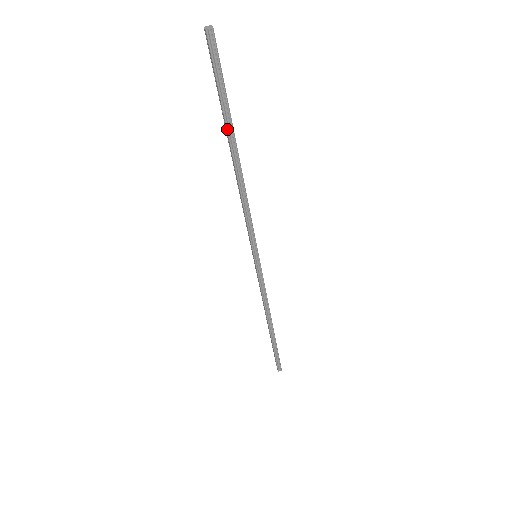
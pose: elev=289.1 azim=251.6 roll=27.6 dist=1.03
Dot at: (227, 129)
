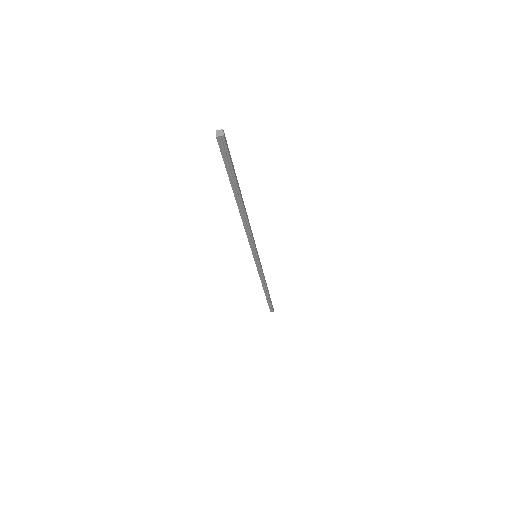
Dot at: (233, 192)
